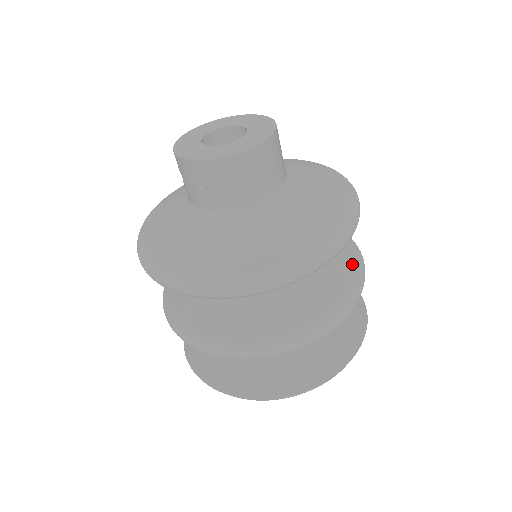
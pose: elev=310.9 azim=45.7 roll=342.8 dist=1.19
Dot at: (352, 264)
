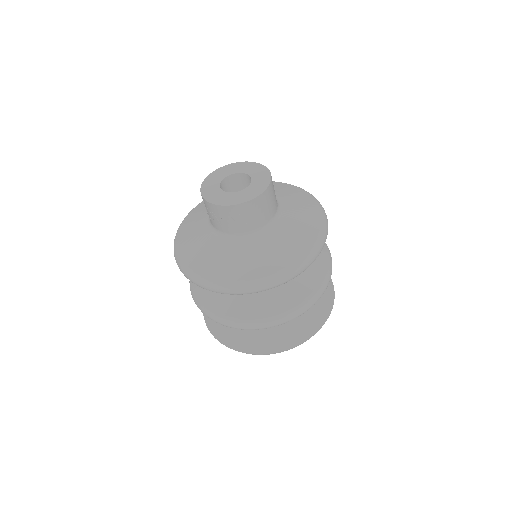
Dot at: (322, 269)
